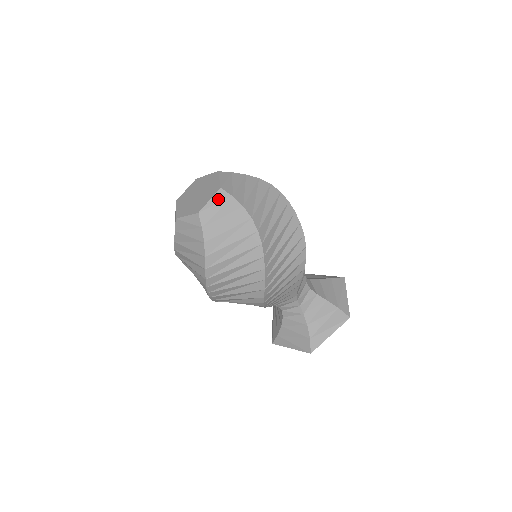
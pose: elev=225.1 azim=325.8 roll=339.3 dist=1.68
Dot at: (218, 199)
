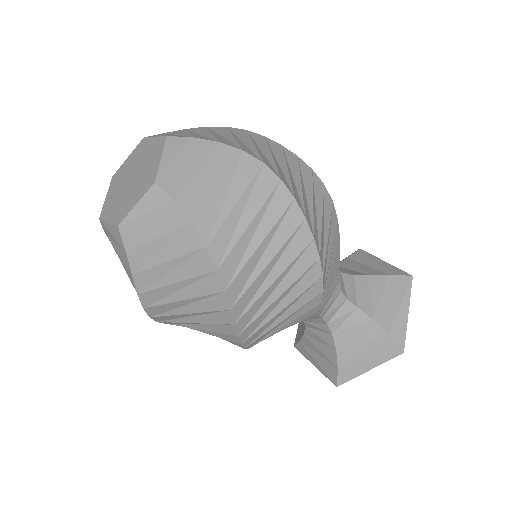
Dot at: (174, 151)
